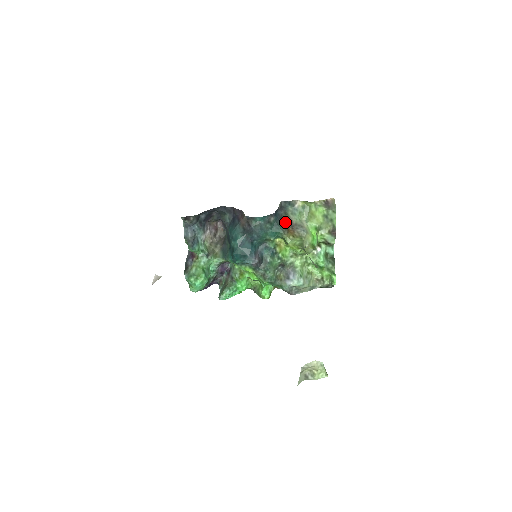
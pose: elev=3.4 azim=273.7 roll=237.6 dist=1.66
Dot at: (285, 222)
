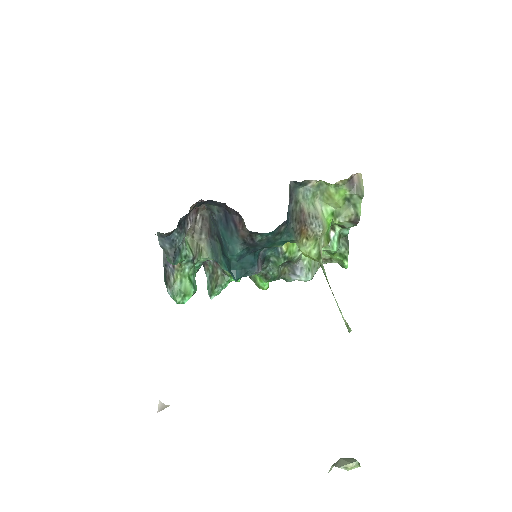
Dot at: (298, 223)
